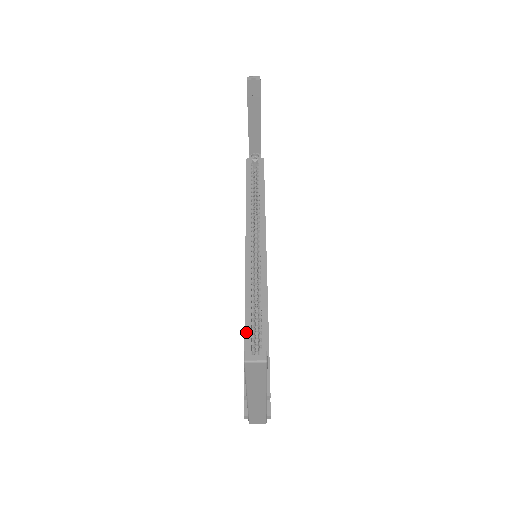
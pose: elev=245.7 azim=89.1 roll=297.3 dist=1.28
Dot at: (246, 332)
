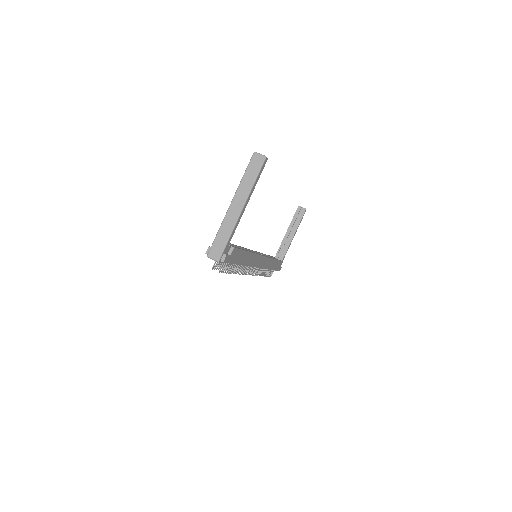
Dot at: (233, 244)
